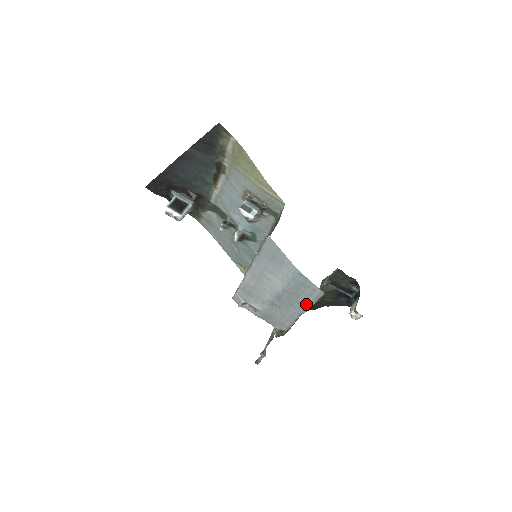
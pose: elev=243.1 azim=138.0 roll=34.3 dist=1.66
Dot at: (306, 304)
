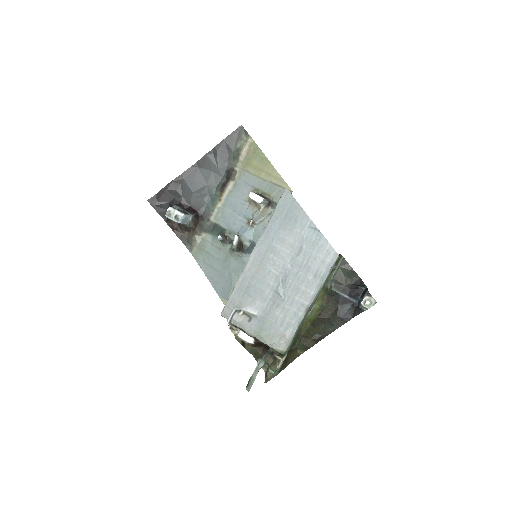
Dot at: (316, 283)
